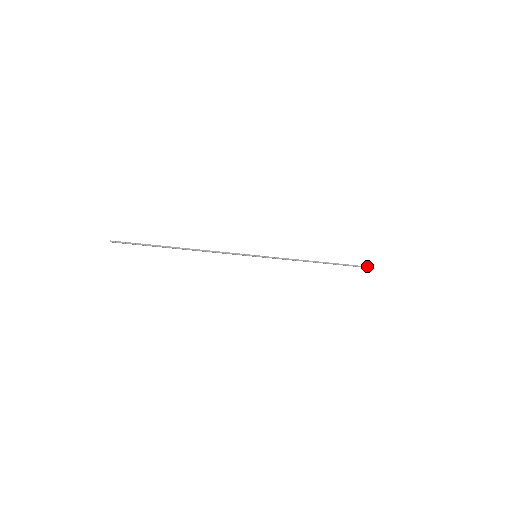
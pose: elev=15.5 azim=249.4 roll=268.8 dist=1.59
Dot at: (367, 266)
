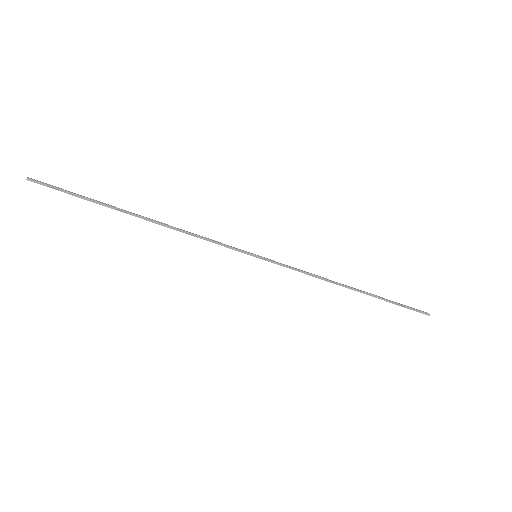
Dot at: (419, 310)
